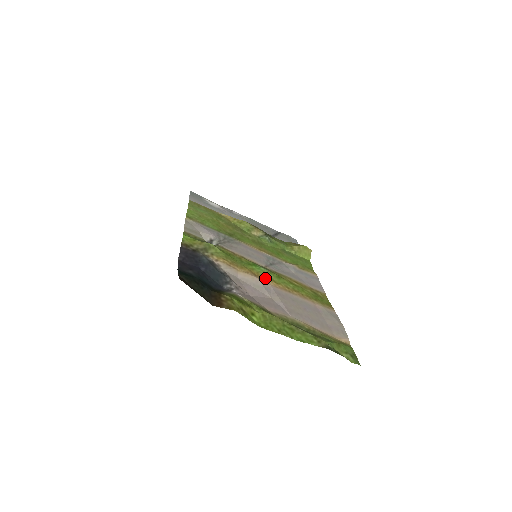
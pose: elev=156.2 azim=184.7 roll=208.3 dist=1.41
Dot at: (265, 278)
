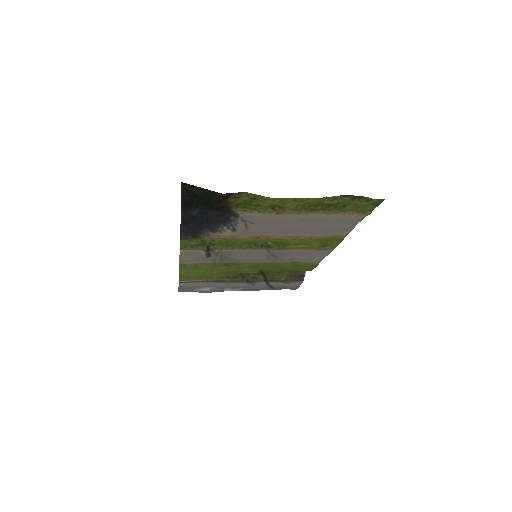
Dot at: (269, 238)
